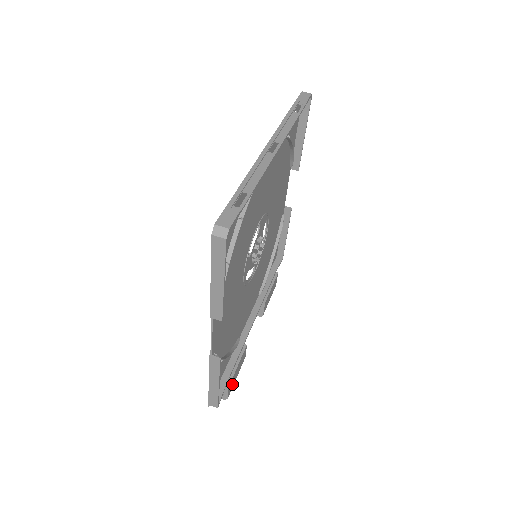
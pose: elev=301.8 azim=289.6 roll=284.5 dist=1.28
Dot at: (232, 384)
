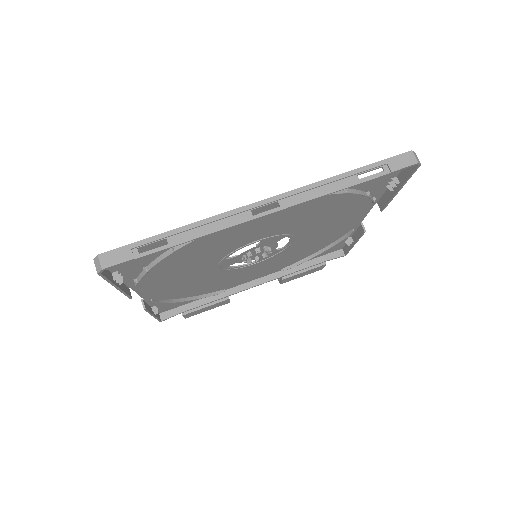
Dot at: (195, 313)
